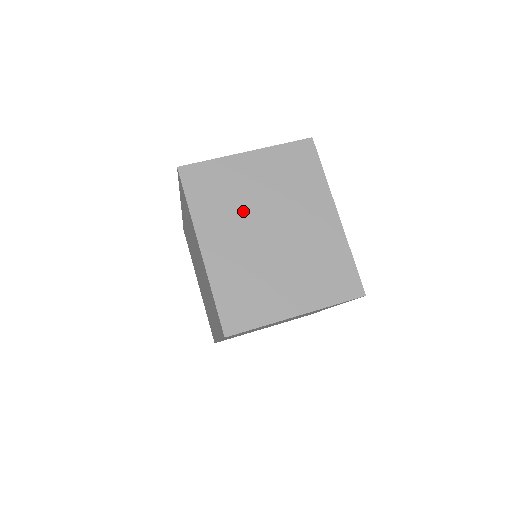
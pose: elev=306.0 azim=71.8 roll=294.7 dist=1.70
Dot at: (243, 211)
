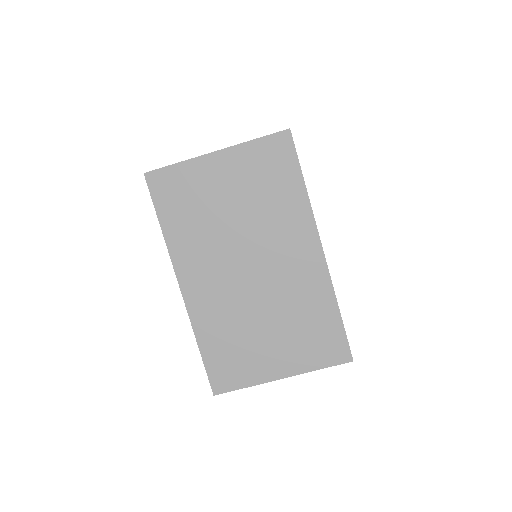
Dot at: occluded
